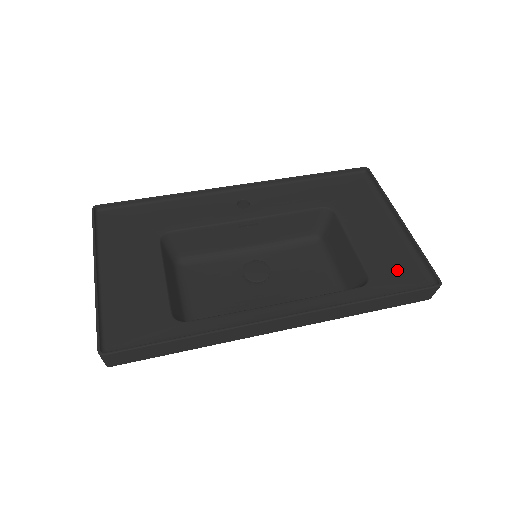
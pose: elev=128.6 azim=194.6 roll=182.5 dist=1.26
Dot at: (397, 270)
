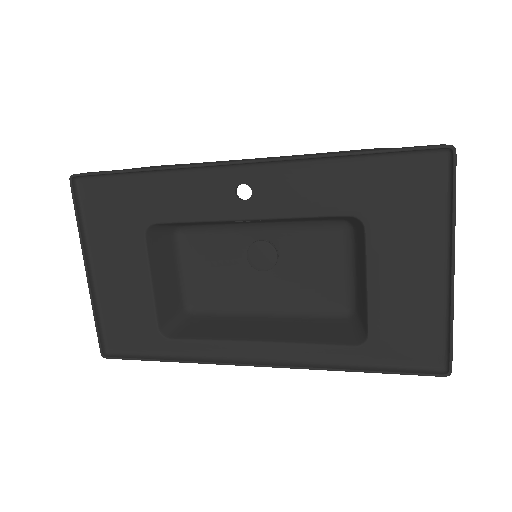
Dot at: (408, 337)
